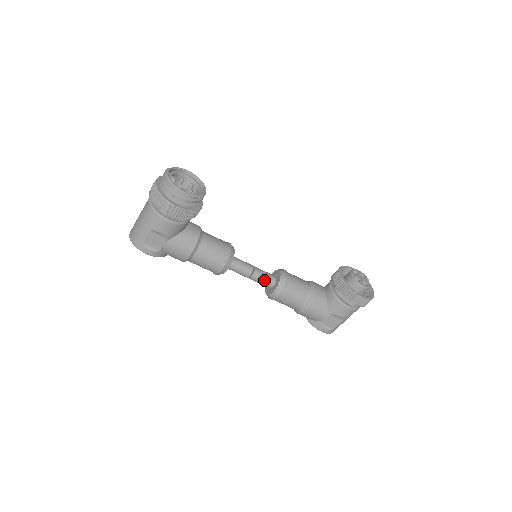
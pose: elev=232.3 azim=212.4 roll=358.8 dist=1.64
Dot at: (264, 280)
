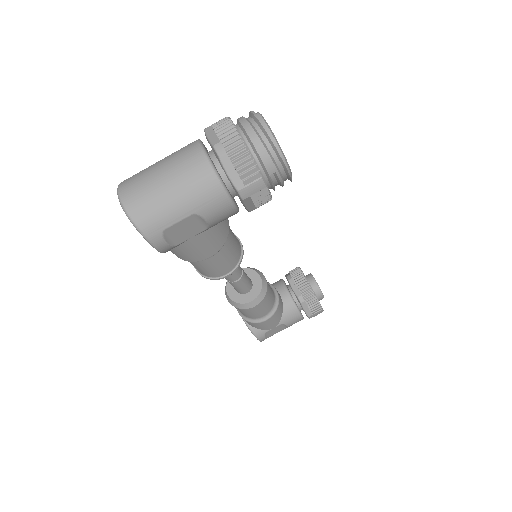
Dot at: (245, 285)
